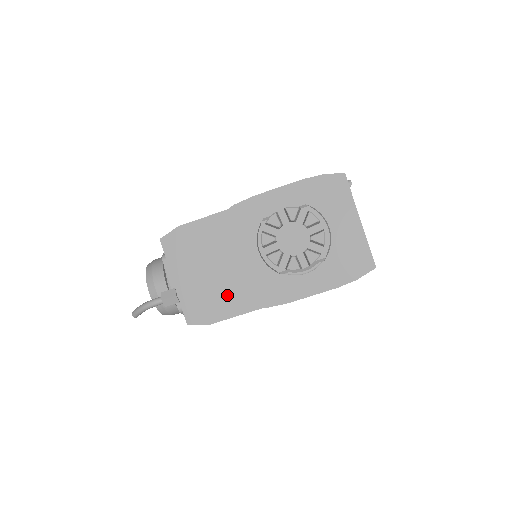
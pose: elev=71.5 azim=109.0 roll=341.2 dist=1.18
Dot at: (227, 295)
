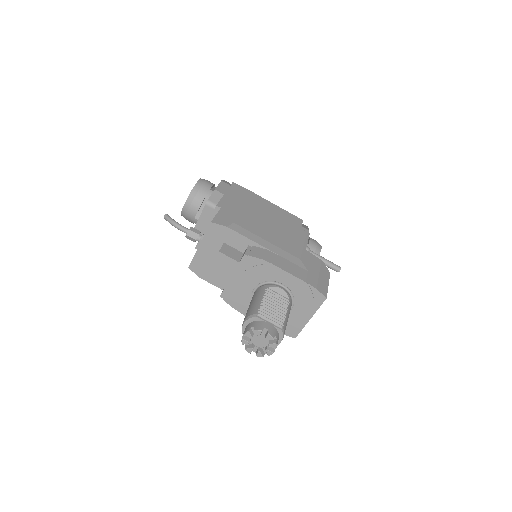
Dot at: occluded
